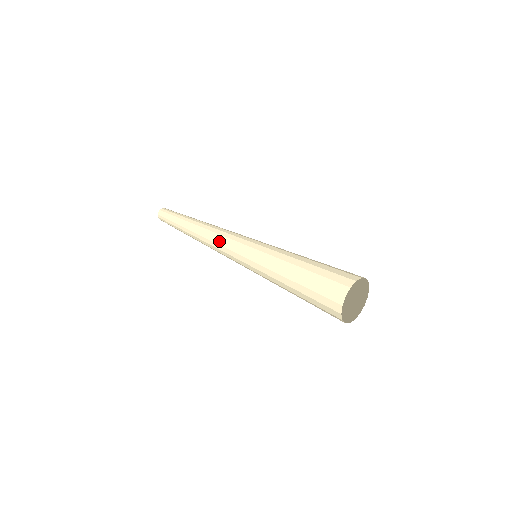
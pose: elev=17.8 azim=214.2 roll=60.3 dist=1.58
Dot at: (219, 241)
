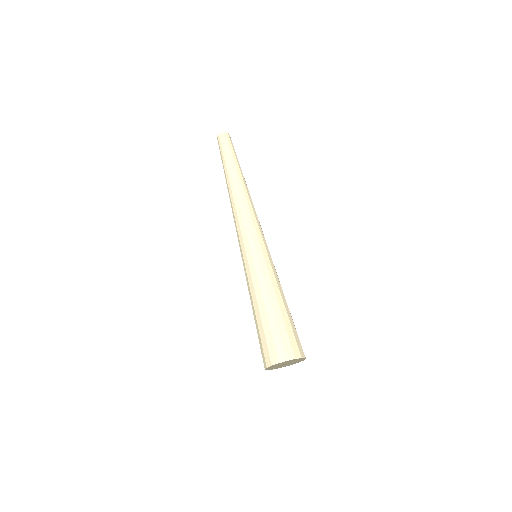
Dot at: (235, 223)
